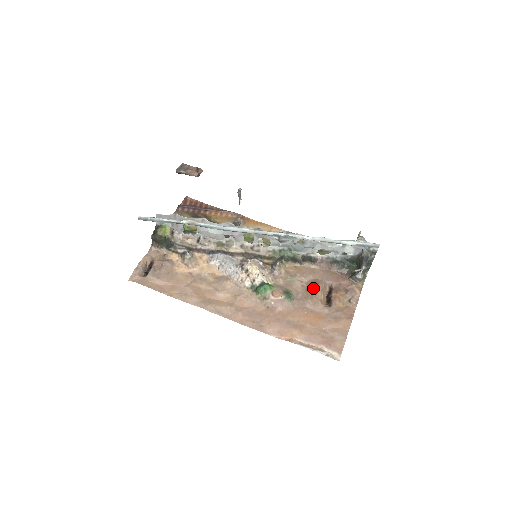
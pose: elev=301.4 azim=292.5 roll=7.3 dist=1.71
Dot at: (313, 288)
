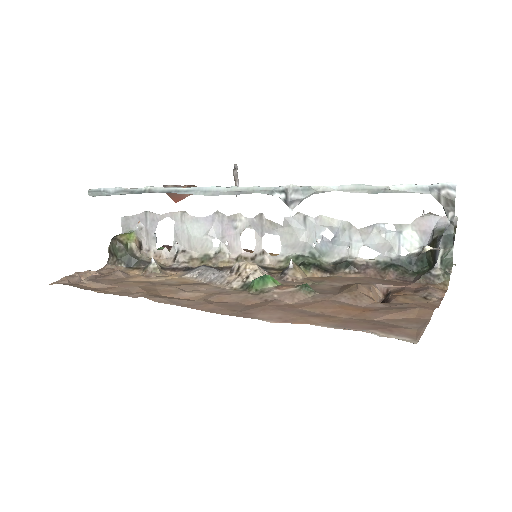
Dot at: (352, 284)
